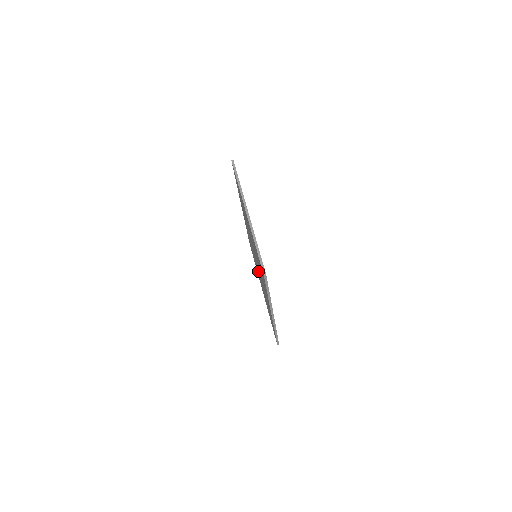
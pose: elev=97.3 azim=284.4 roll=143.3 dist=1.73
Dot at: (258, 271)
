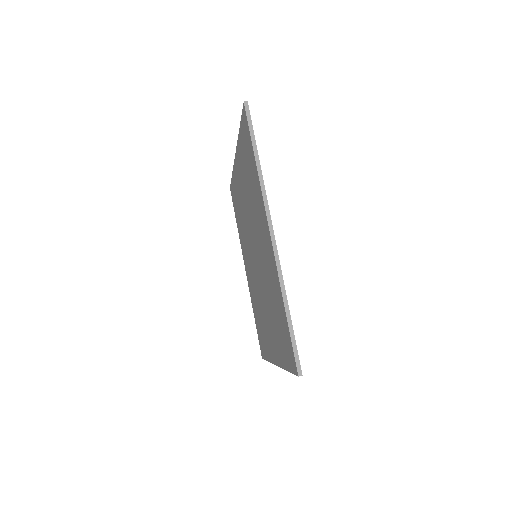
Dot at: (250, 264)
